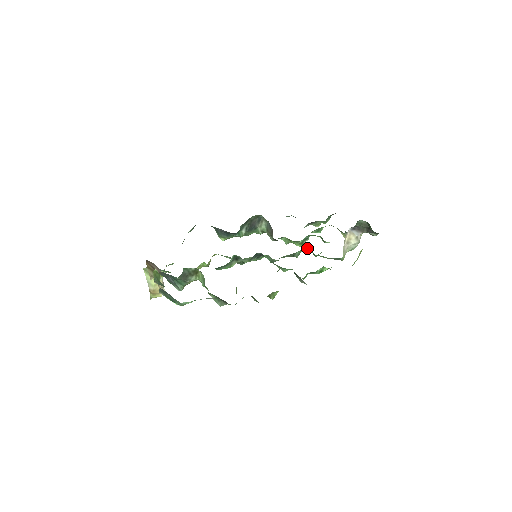
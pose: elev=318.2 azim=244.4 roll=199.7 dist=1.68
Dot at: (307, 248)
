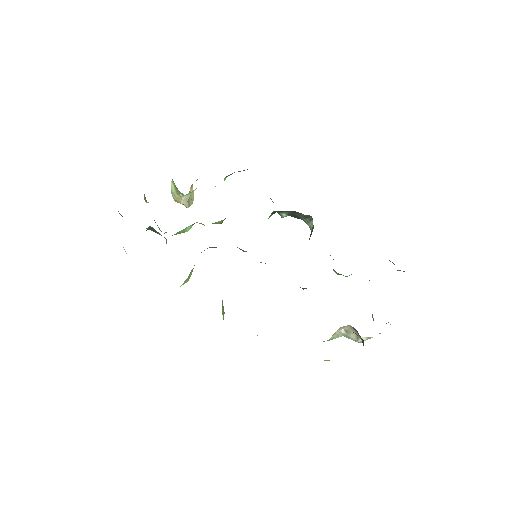
Dot at: occluded
